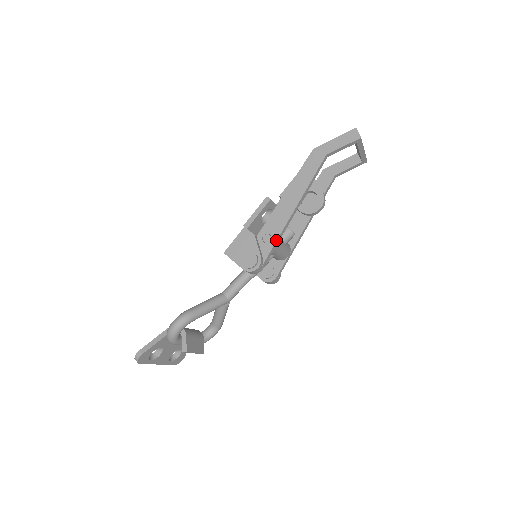
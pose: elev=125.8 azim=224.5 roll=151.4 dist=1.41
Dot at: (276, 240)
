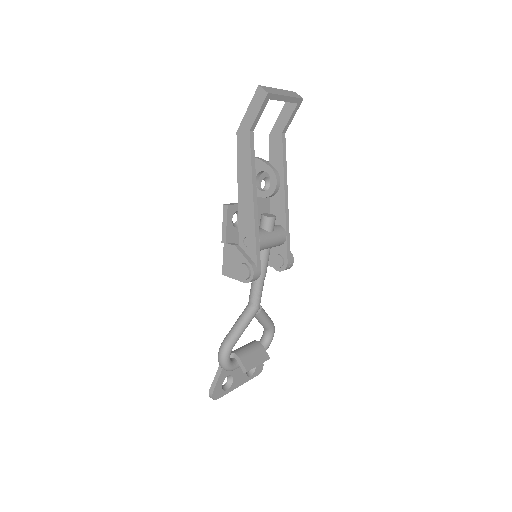
Dot at: (255, 240)
